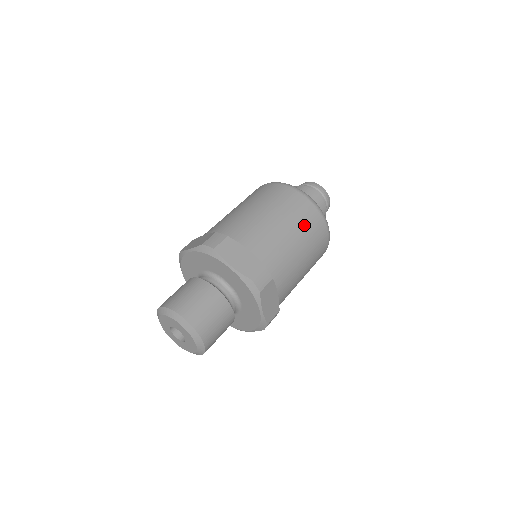
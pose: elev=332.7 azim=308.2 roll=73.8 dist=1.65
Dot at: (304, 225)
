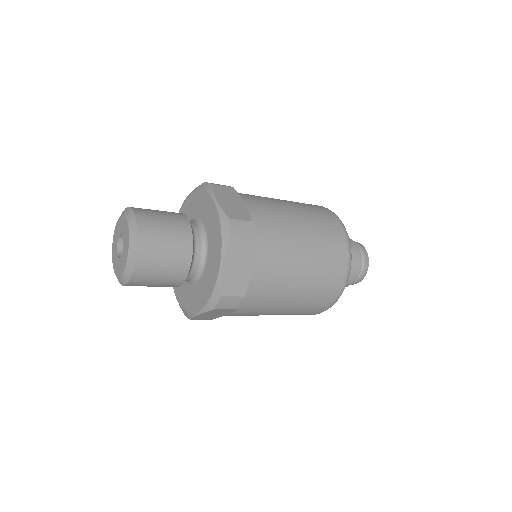
Dot at: (322, 234)
